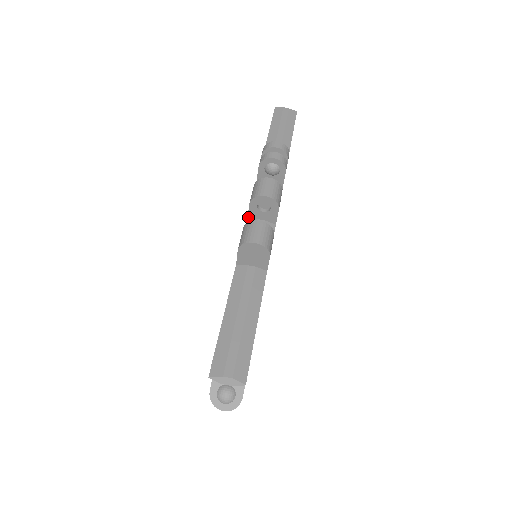
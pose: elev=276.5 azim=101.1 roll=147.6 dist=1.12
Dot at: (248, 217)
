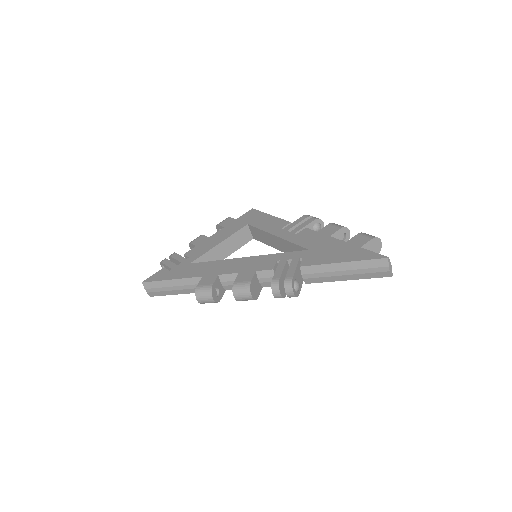
Dot at: (238, 274)
